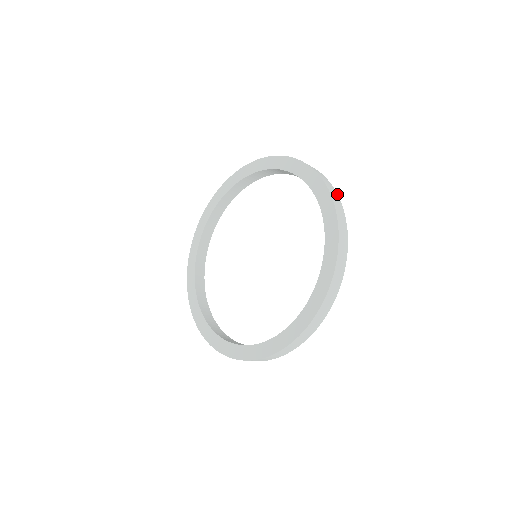
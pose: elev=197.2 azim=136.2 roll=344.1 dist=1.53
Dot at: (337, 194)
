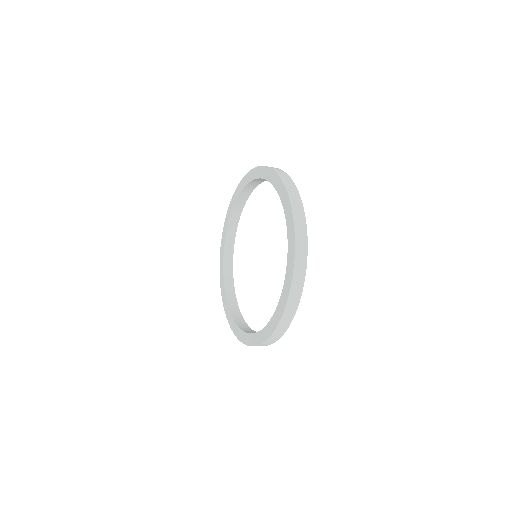
Dot at: occluded
